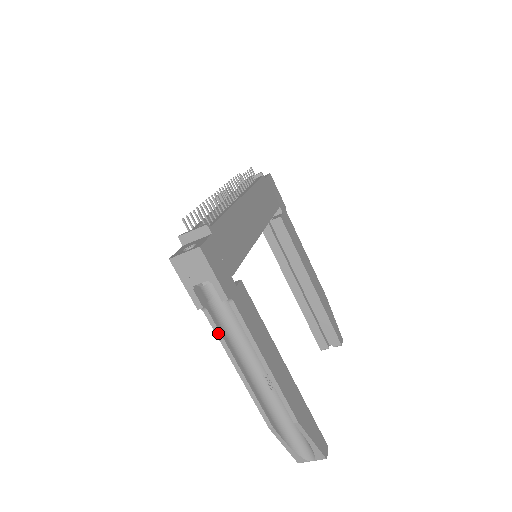
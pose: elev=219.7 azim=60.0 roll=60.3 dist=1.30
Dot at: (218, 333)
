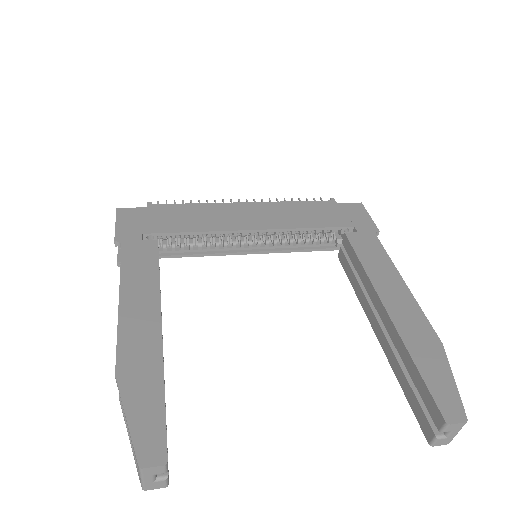
Dot at: occluded
